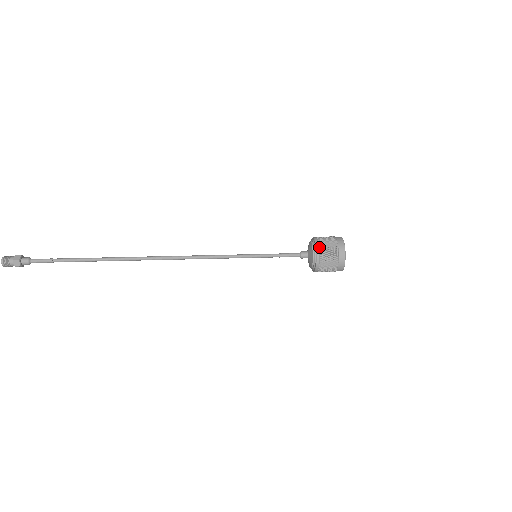
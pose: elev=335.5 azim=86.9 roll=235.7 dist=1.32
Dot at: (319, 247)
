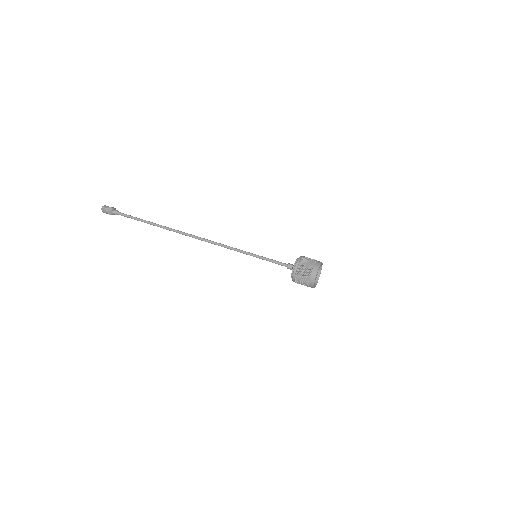
Dot at: (297, 267)
